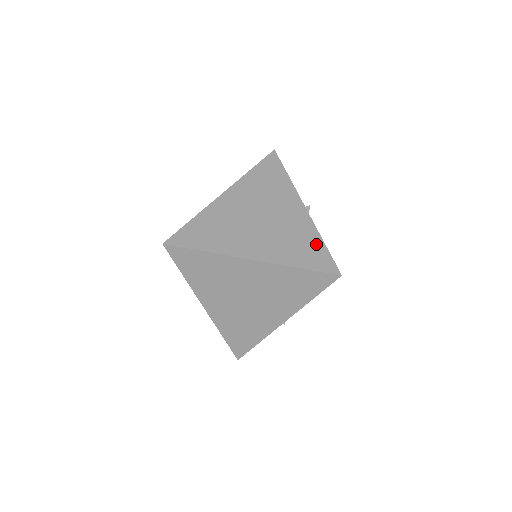
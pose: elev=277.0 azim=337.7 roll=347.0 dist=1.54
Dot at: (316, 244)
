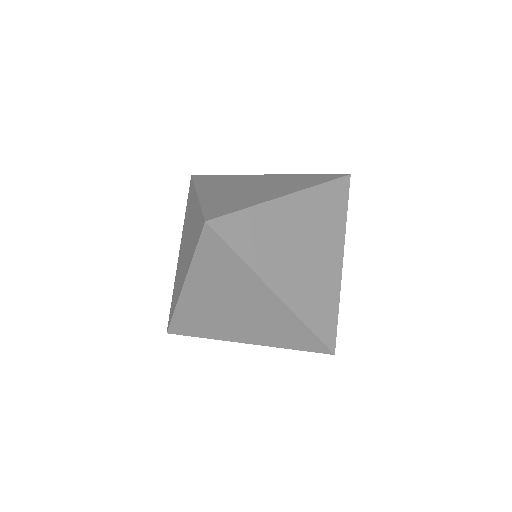
Dot at: (308, 176)
